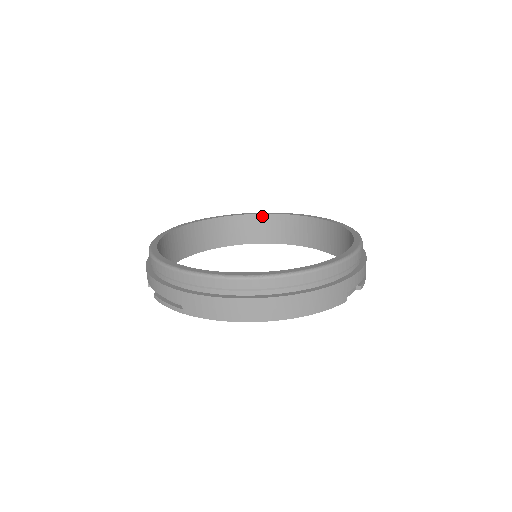
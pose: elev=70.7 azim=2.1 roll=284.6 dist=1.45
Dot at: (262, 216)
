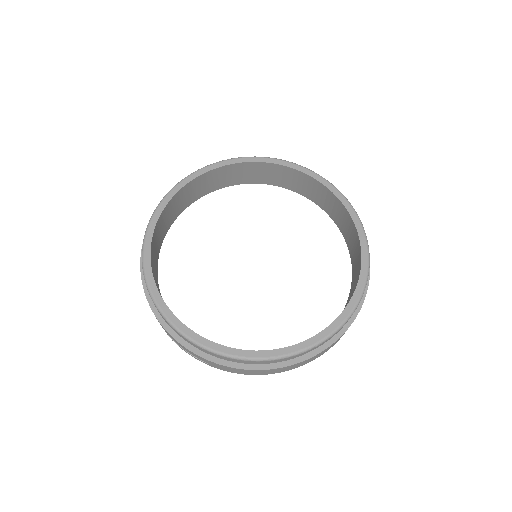
Dot at: (244, 164)
